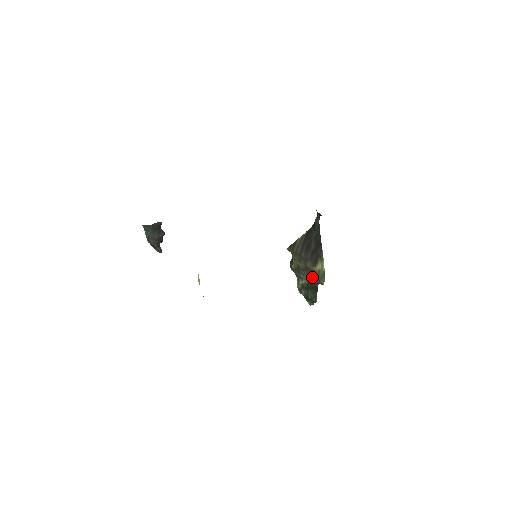
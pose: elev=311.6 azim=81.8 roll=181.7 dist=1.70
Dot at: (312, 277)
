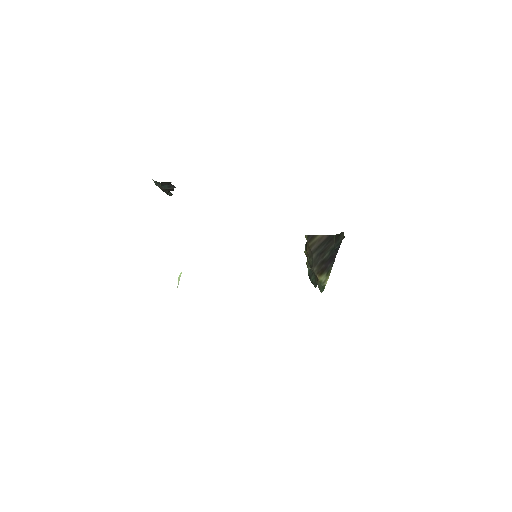
Dot at: (315, 277)
